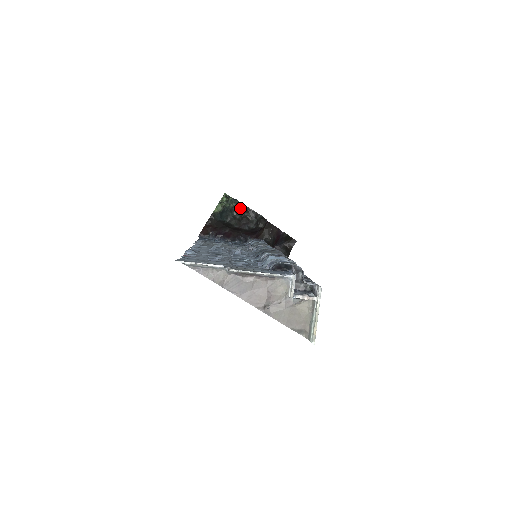
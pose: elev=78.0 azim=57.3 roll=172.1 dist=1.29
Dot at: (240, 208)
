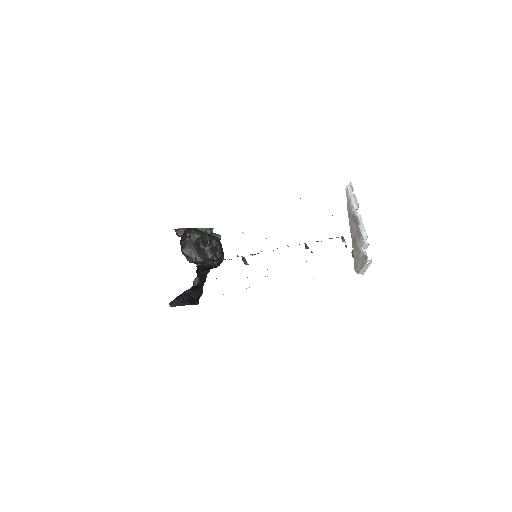
Dot at: occluded
